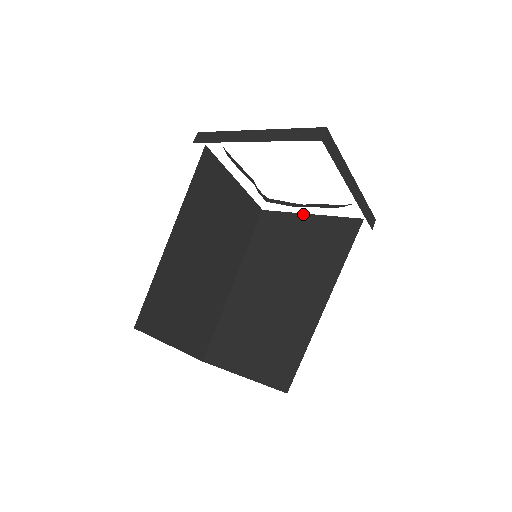
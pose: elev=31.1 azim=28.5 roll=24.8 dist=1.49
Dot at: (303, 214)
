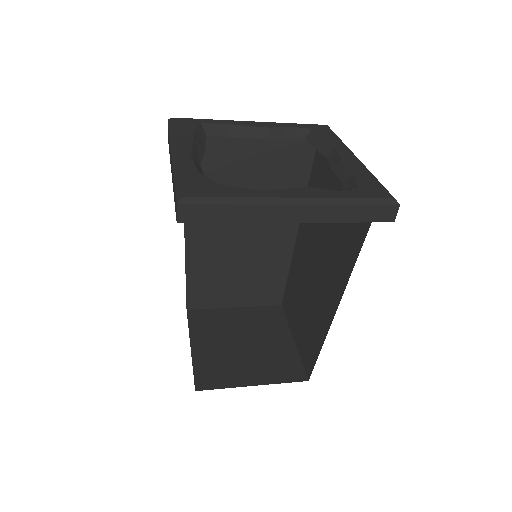
Dot at: occluded
